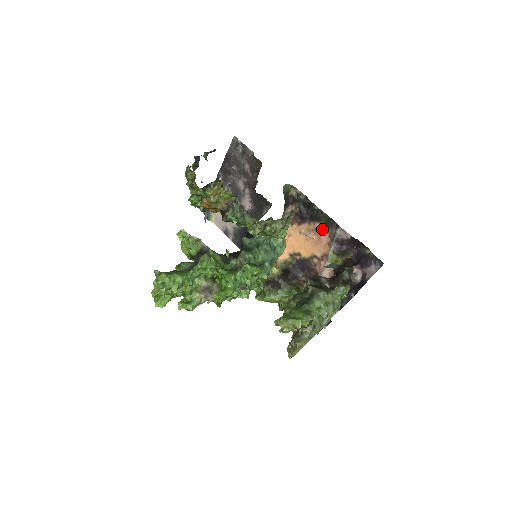
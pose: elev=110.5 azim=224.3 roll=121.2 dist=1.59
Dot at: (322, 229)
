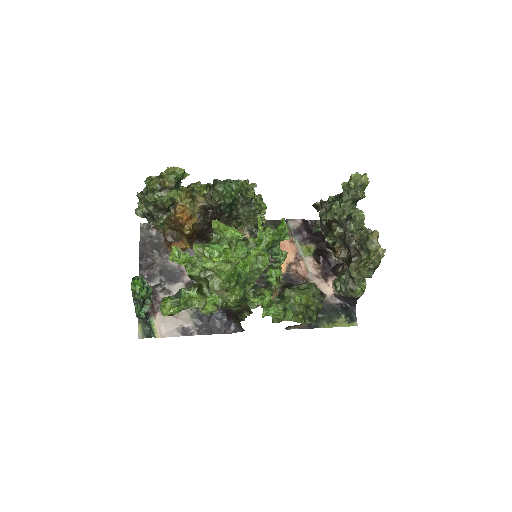
Dot at: occluded
